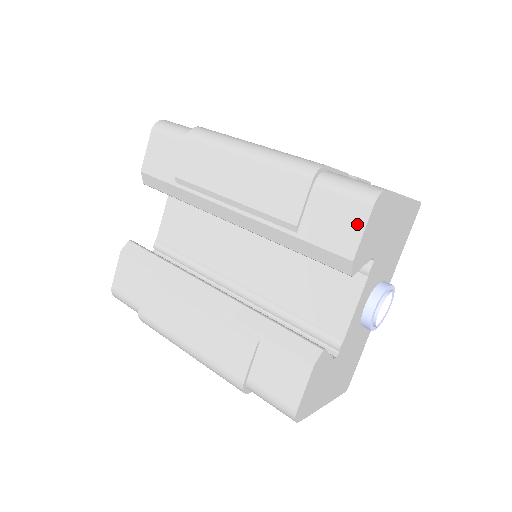
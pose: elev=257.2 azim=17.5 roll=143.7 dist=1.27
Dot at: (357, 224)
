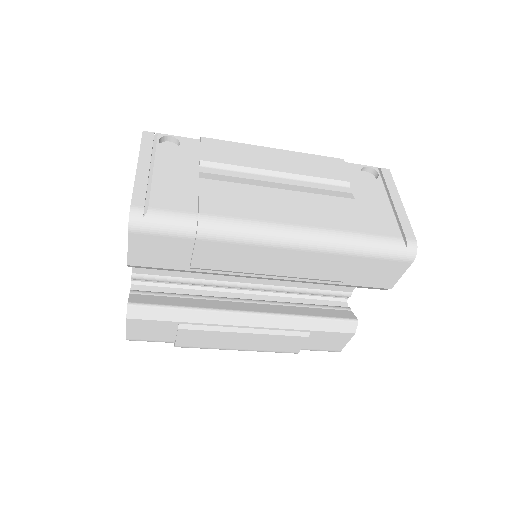
Dot at: (398, 272)
